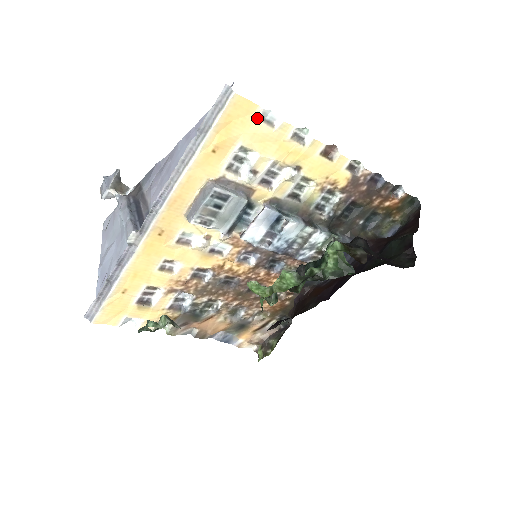
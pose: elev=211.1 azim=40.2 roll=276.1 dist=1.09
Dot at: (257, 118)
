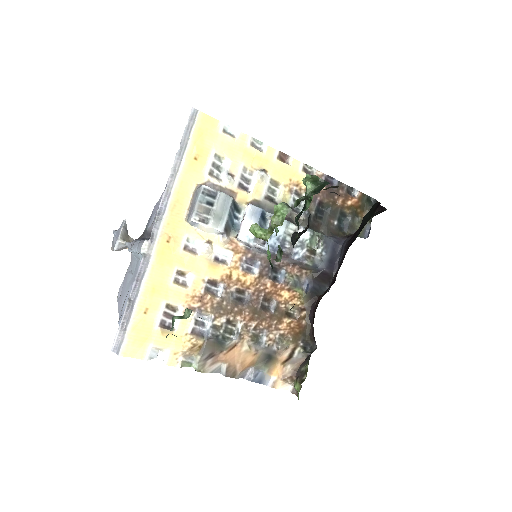
Dot at: (221, 131)
